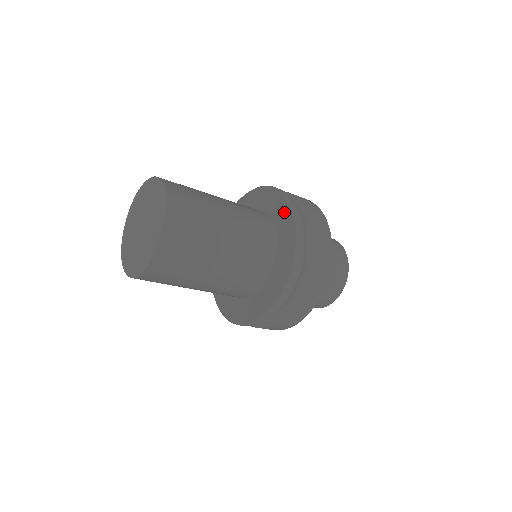
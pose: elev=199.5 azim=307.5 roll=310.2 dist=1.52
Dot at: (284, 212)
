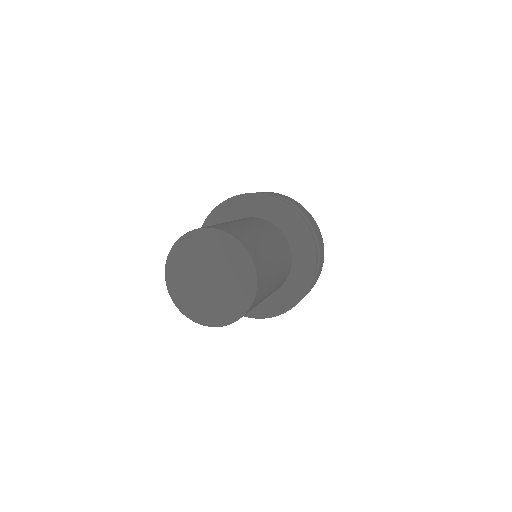
Dot at: (297, 228)
